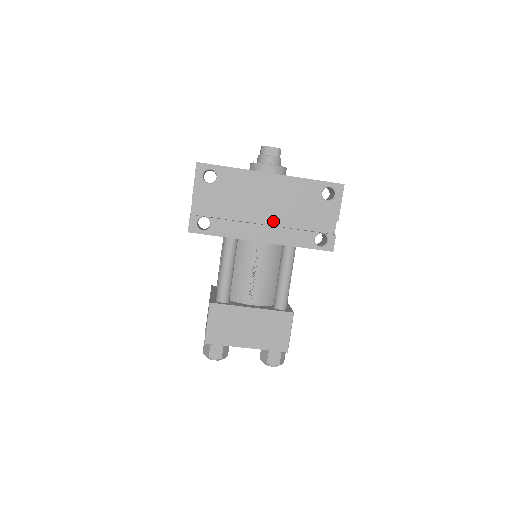
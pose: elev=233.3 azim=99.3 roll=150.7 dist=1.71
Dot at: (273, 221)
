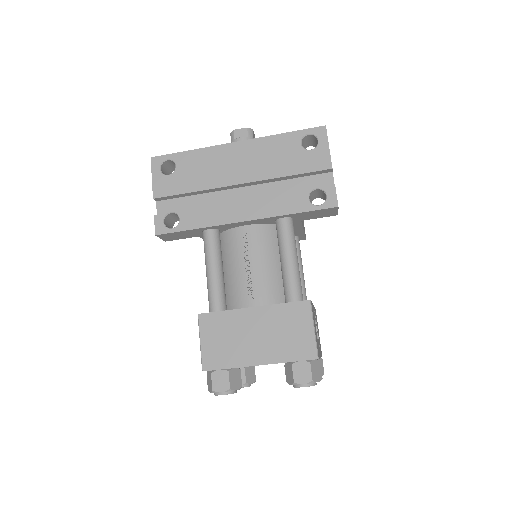
Dot at: (254, 196)
